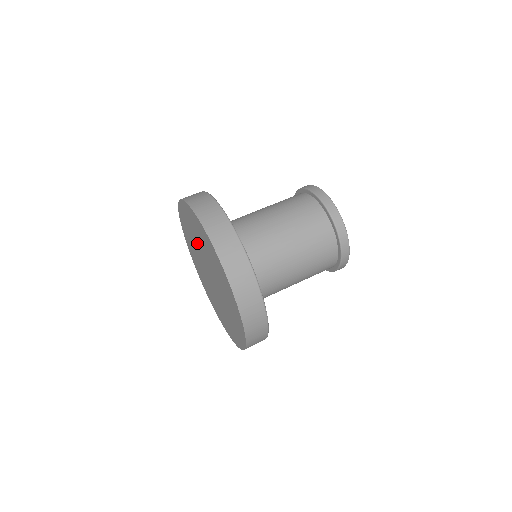
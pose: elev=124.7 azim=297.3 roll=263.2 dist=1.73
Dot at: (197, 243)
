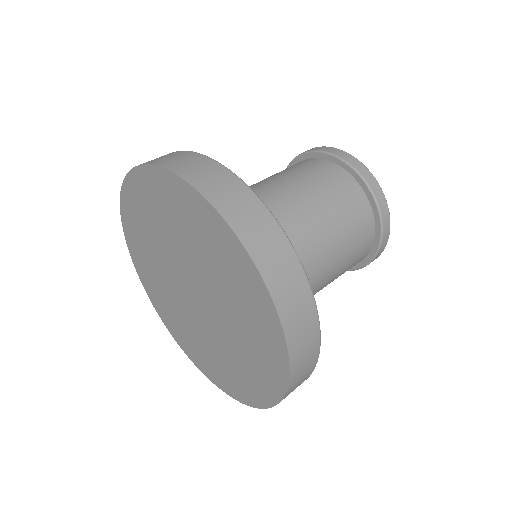
Dot at: (181, 245)
